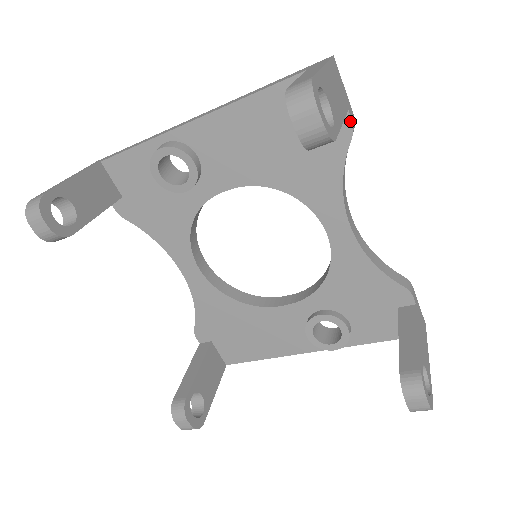
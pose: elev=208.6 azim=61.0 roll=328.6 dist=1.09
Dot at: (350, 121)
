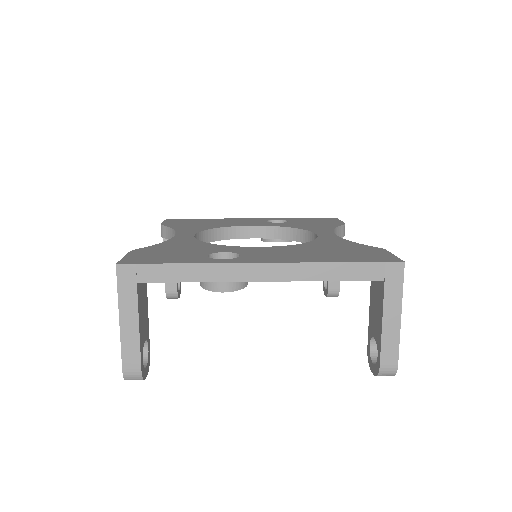
Dot at: occluded
